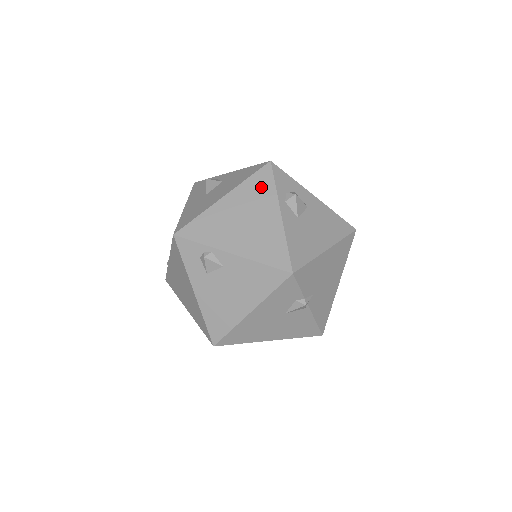
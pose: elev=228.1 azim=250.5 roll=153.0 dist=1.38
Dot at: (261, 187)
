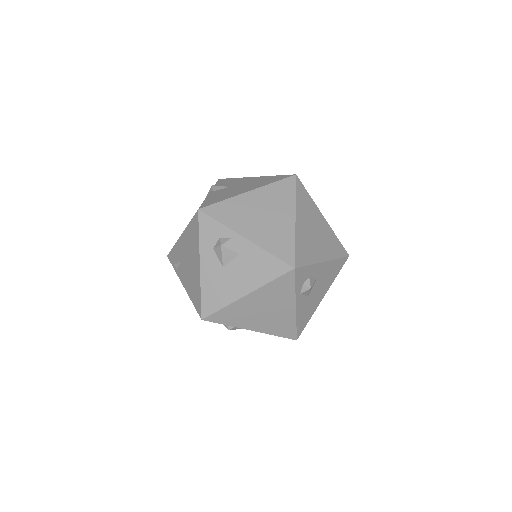
Dot at: (282, 289)
